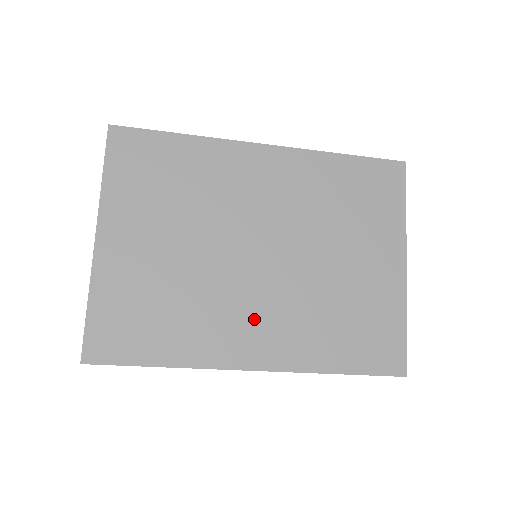
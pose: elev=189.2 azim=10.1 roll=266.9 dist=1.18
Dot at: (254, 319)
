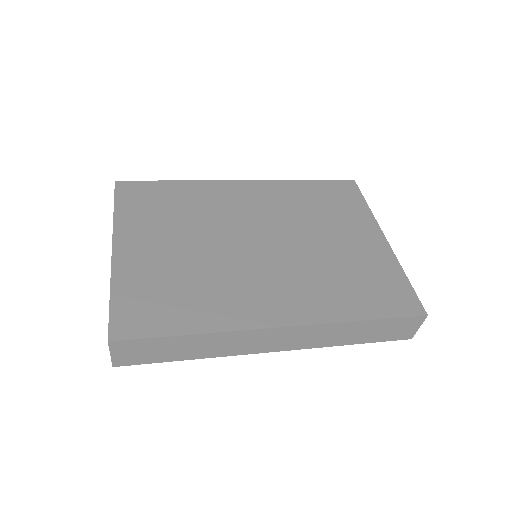
Dot at: (268, 288)
